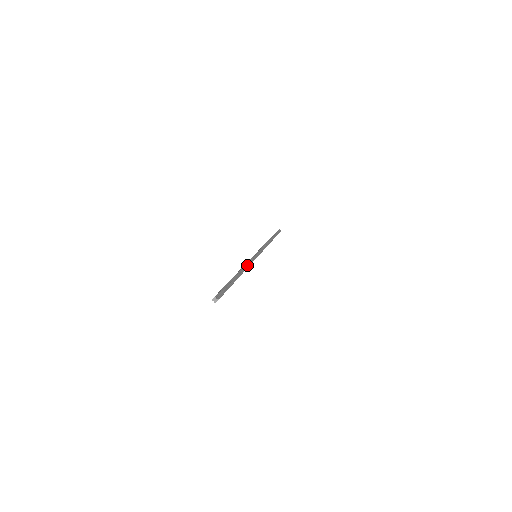
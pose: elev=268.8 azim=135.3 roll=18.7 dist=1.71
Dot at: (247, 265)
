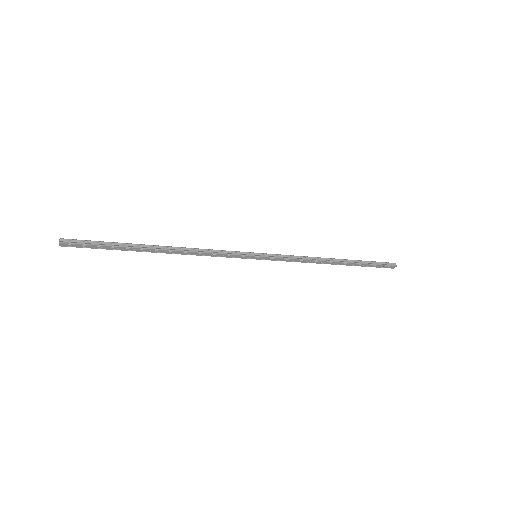
Dot at: (205, 251)
